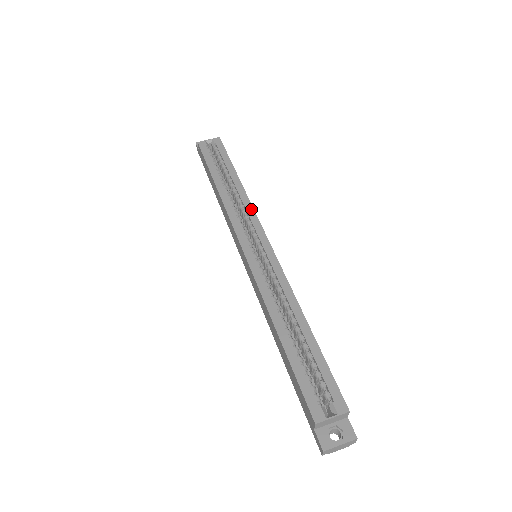
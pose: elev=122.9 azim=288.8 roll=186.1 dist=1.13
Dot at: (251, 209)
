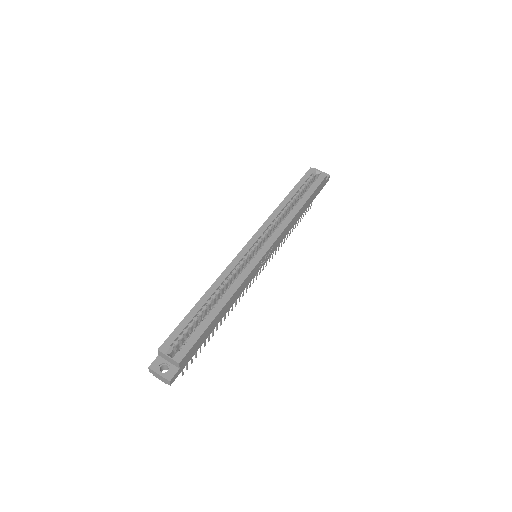
Dot at: (283, 228)
